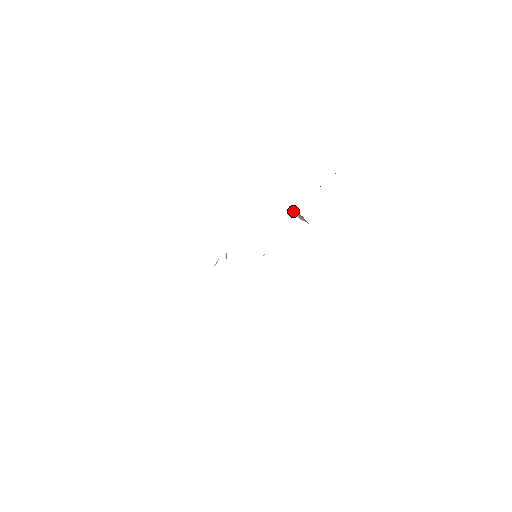
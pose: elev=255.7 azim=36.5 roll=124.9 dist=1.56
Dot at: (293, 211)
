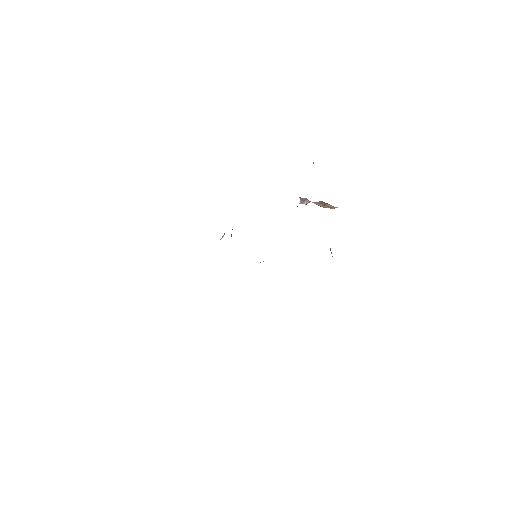
Dot at: (309, 202)
